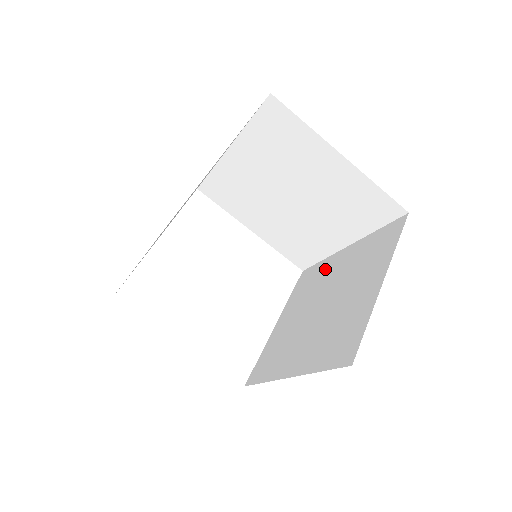
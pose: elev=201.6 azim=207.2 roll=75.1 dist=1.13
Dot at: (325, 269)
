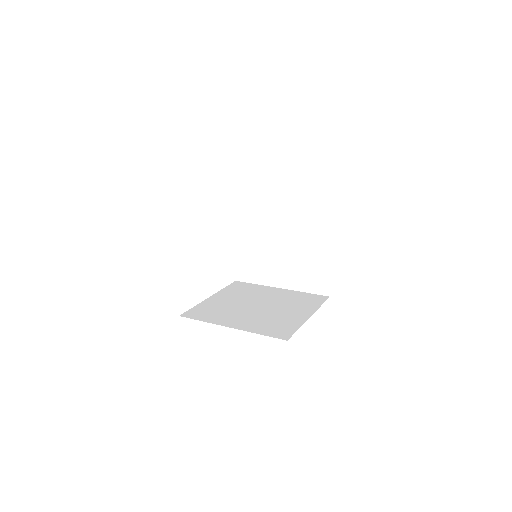
Dot at: (264, 206)
